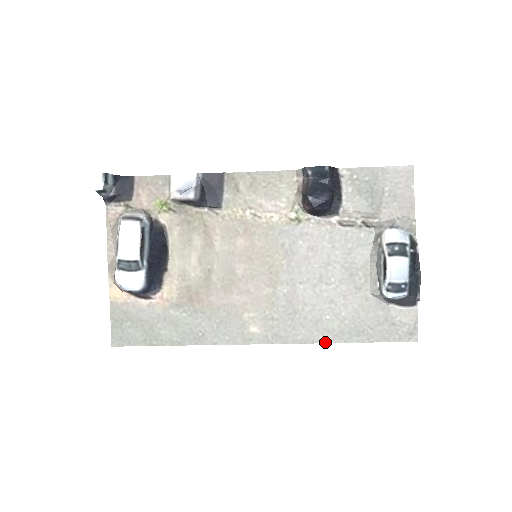
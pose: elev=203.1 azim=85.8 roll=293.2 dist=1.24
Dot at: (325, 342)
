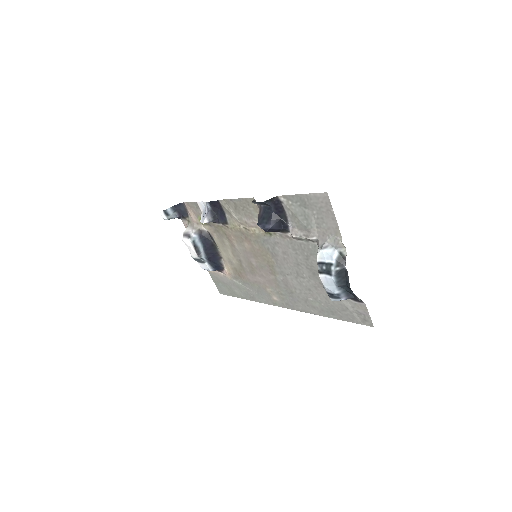
Dot at: (315, 314)
